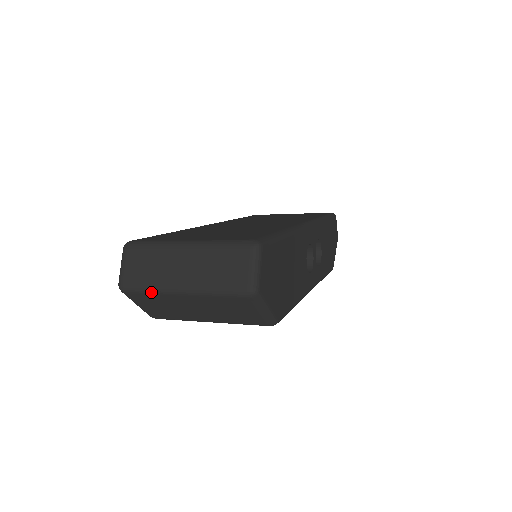
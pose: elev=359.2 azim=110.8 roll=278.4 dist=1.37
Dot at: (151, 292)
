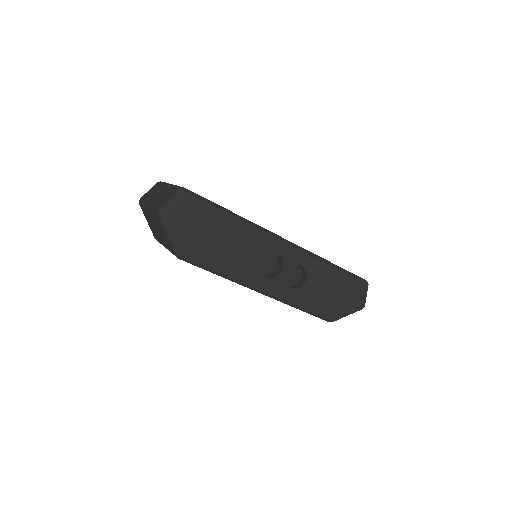
Dot at: (143, 205)
